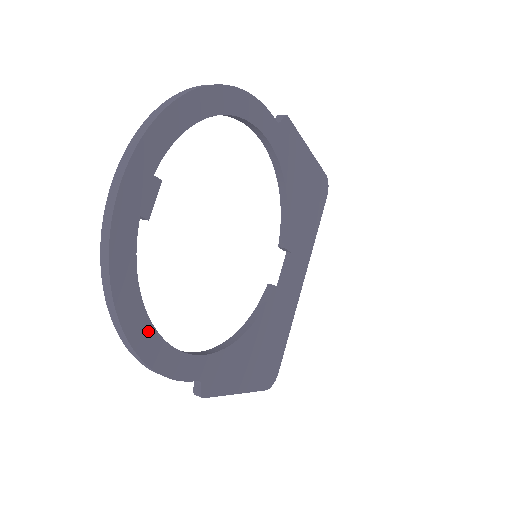
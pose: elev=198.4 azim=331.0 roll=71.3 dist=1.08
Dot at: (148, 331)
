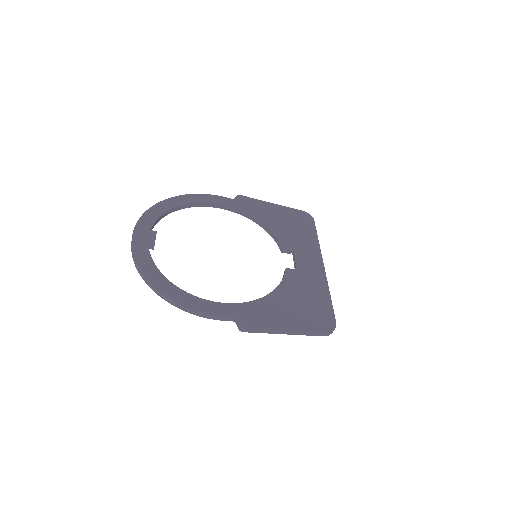
Dot at: (174, 289)
